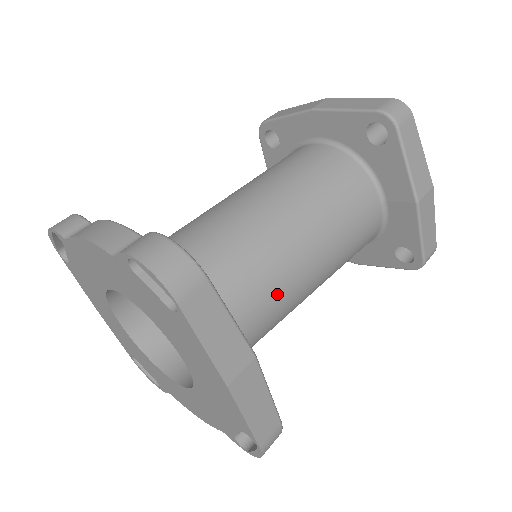
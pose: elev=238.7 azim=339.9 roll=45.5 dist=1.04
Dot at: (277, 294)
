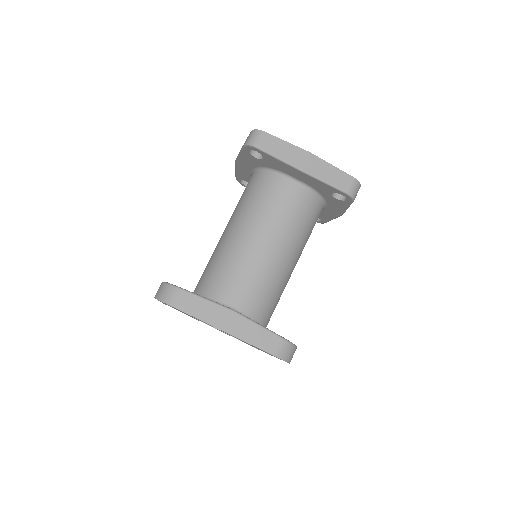
Dot at: (253, 273)
